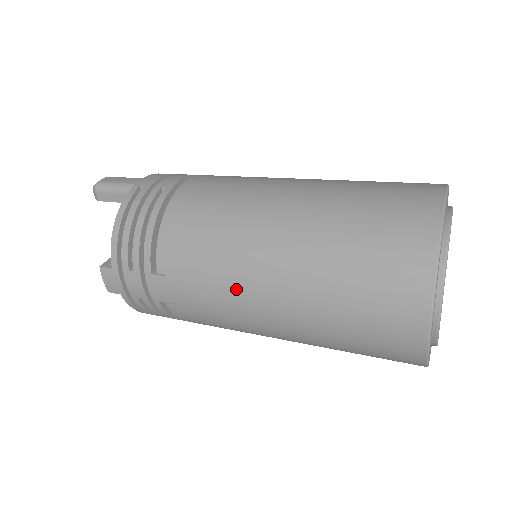
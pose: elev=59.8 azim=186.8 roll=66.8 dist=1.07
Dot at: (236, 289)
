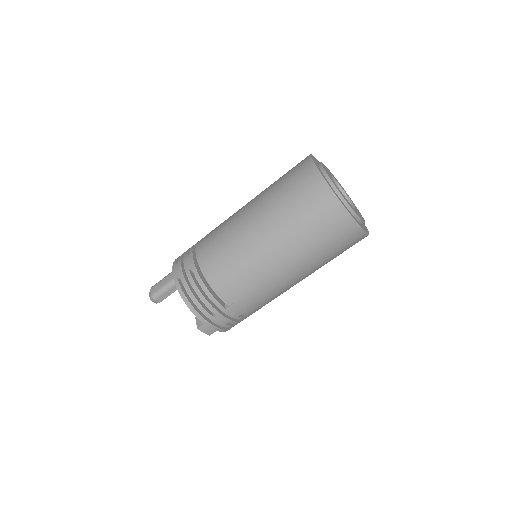
Dot at: (270, 280)
